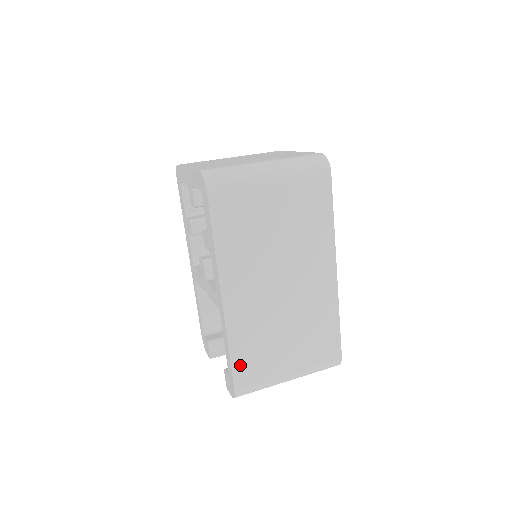
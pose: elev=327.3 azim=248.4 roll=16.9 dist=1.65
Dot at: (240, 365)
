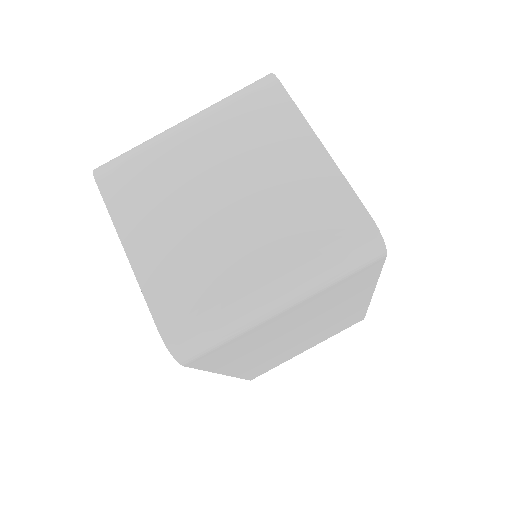
Dot at: (254, 374)
